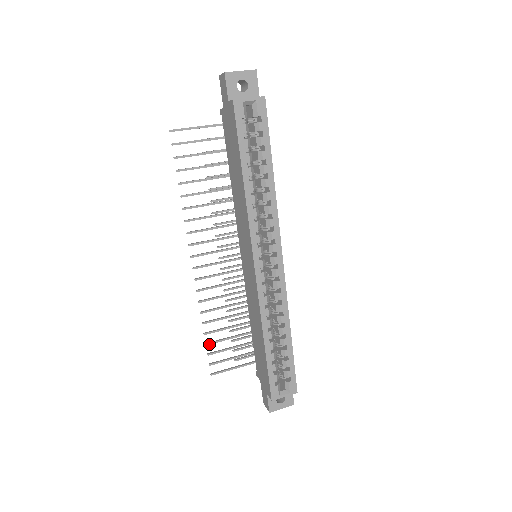
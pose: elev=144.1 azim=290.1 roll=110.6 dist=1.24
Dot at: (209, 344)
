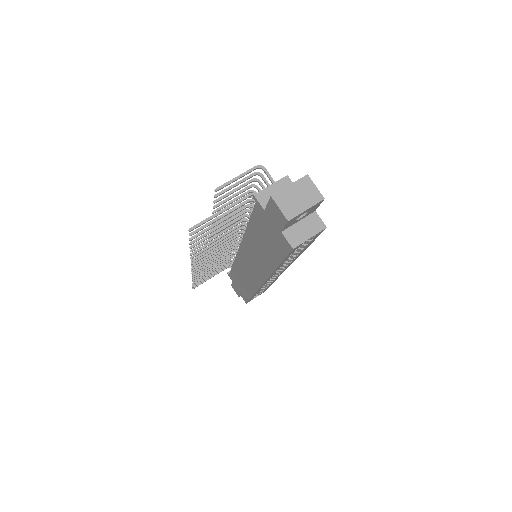
Dot at: occluded
